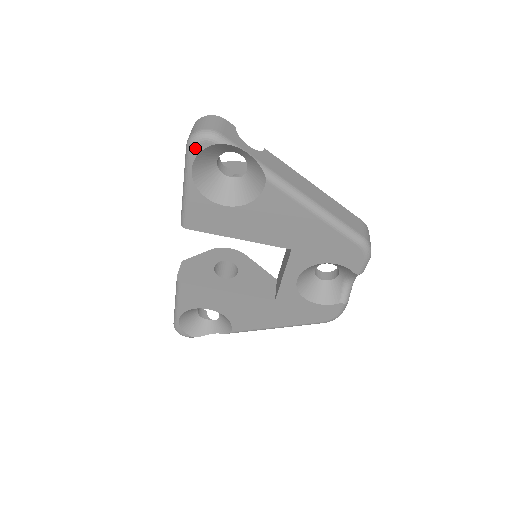
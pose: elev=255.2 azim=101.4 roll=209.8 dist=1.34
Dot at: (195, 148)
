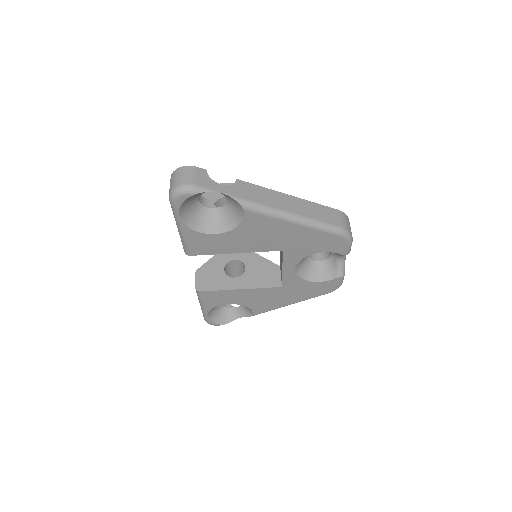
Dot at: (177, 202)
